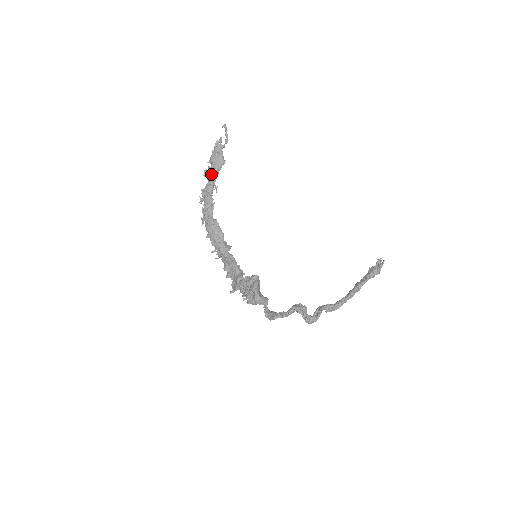
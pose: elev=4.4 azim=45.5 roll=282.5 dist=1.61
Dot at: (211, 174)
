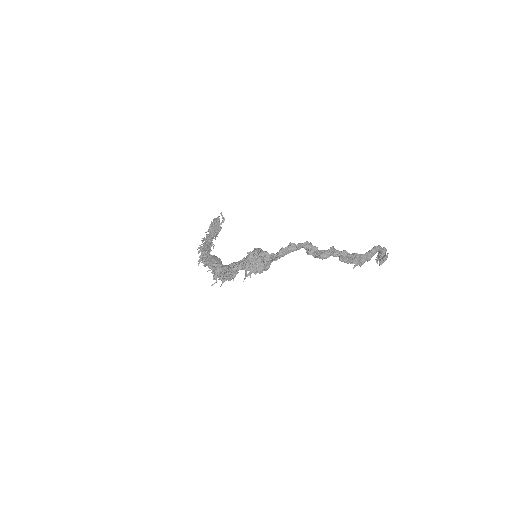
Dot at: (209, 236)
